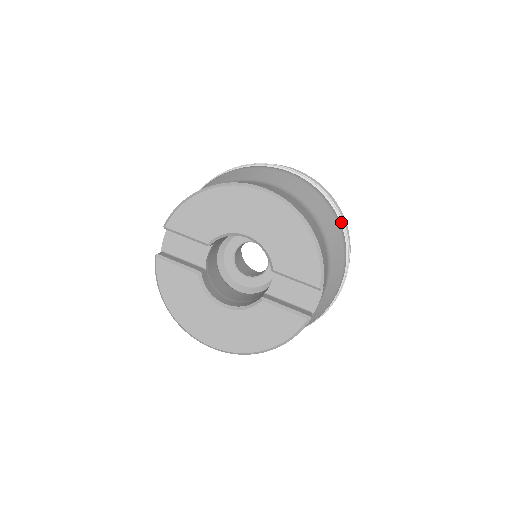
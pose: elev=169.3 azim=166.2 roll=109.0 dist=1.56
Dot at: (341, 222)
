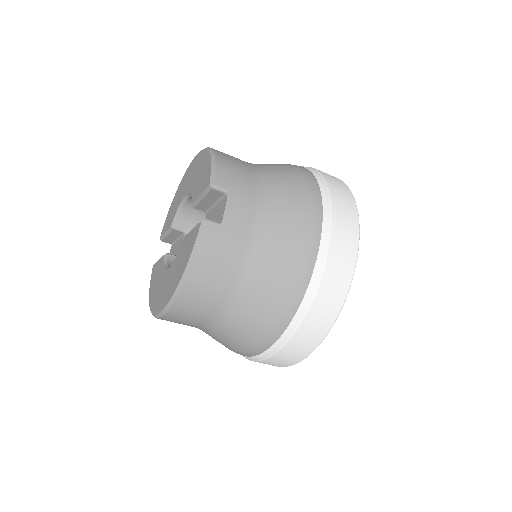
Dot at: (316, 175)
